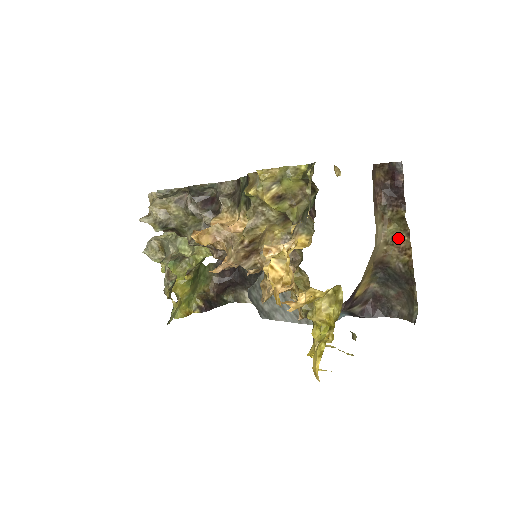
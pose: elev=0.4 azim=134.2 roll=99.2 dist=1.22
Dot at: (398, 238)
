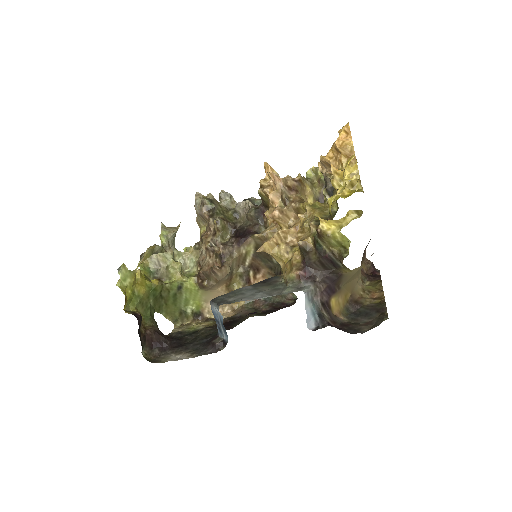
Dot at: (373, 292)
